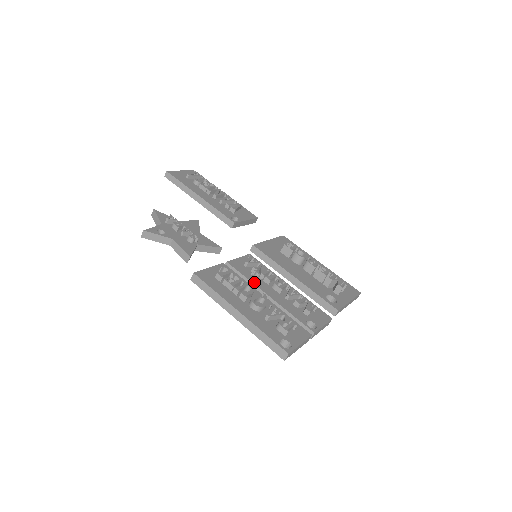
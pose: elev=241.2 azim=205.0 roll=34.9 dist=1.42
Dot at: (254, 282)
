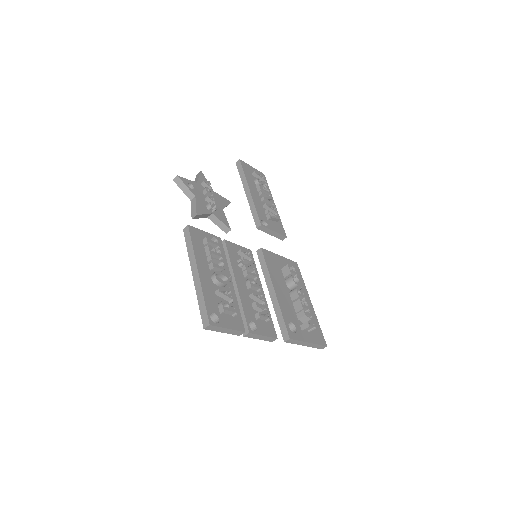
Dot at: (233, 267)
